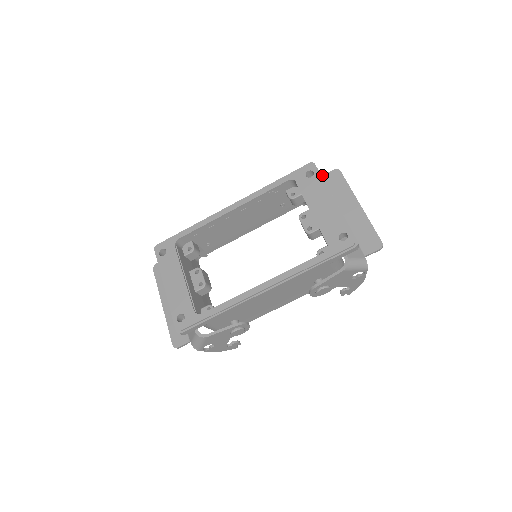
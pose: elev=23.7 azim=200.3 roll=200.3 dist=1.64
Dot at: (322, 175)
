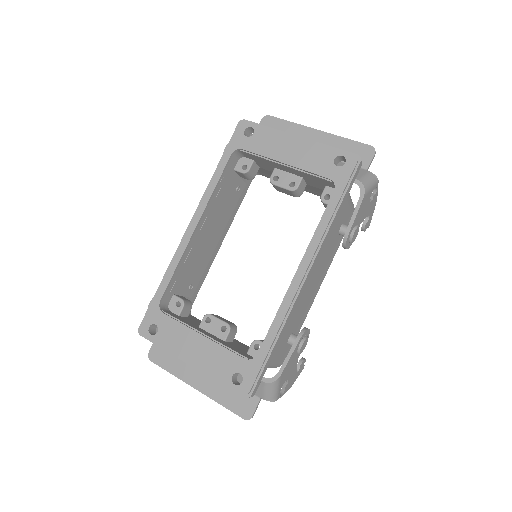
Dot at: occluded
